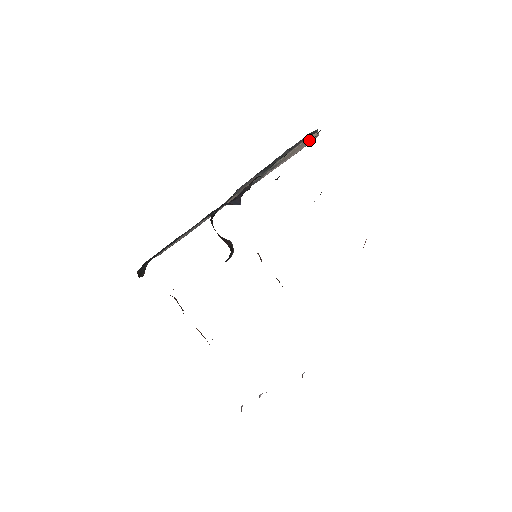
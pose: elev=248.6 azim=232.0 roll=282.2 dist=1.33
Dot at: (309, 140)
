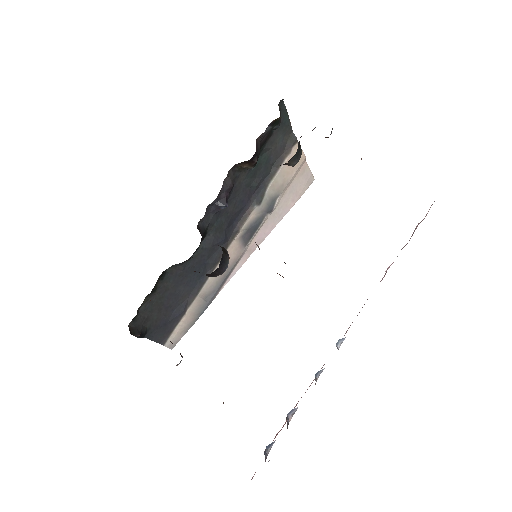
Dot at: occluded
